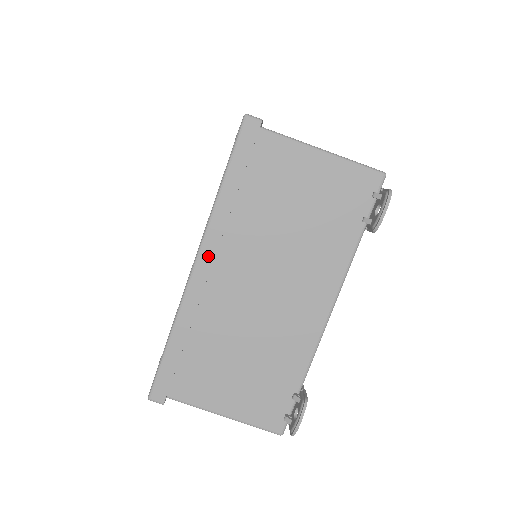
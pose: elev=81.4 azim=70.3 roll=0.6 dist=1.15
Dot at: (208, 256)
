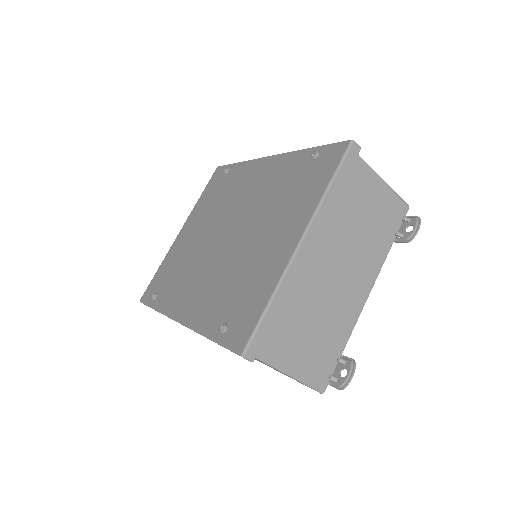
Dot at: (311, 237)
